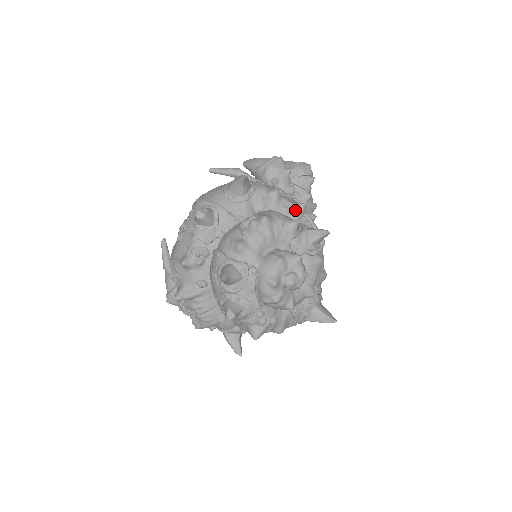
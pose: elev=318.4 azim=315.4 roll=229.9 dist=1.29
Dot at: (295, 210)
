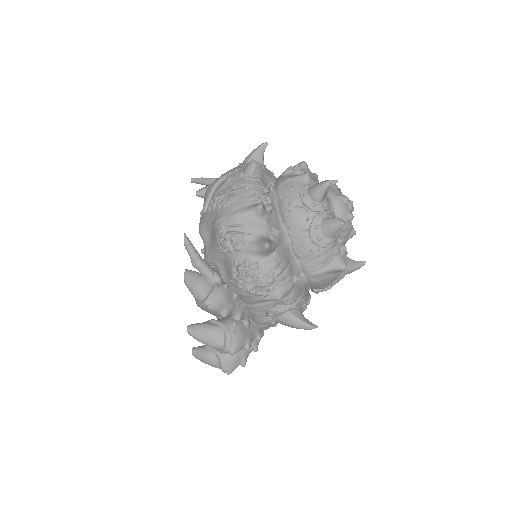
Dot at: occluded
